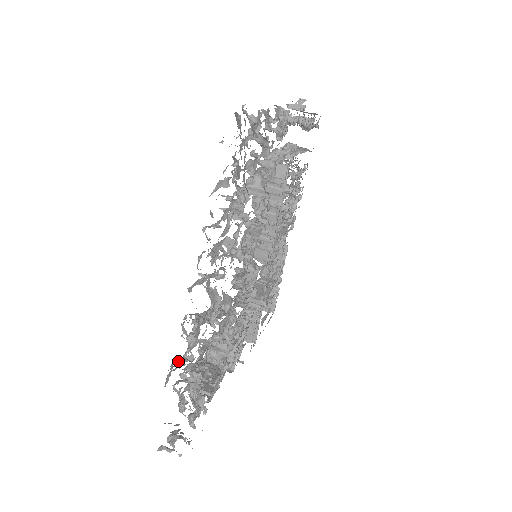
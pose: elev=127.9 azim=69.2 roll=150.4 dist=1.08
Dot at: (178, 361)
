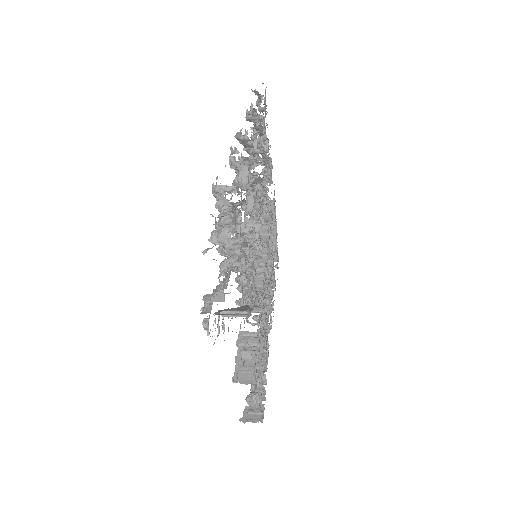
Dot at: occluded
